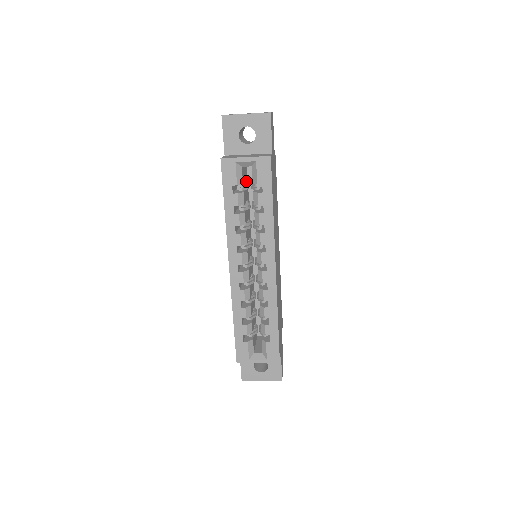
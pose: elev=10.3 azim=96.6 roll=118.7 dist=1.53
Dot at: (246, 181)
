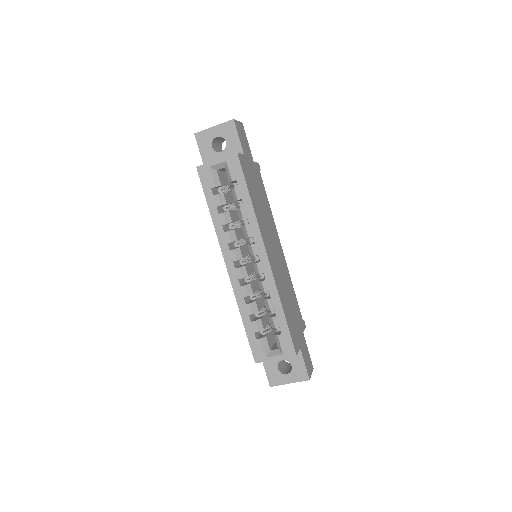
Dot at: occluded
